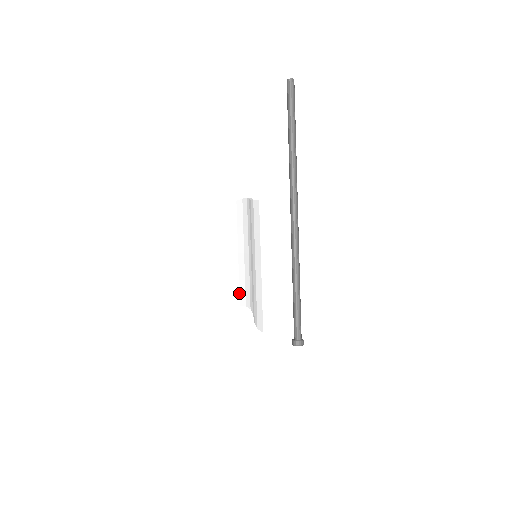
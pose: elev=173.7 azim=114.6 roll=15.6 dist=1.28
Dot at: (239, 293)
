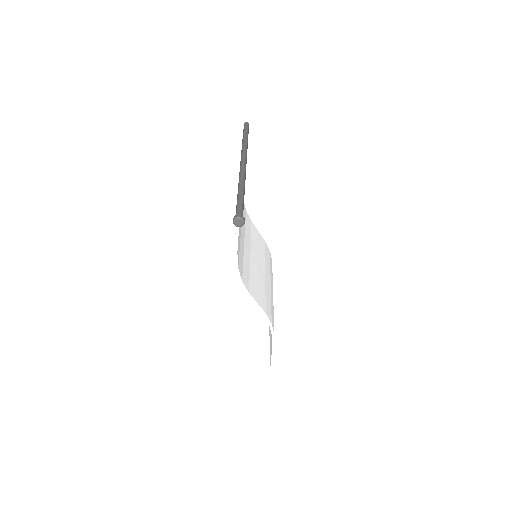
Dot at: (271, 336)
